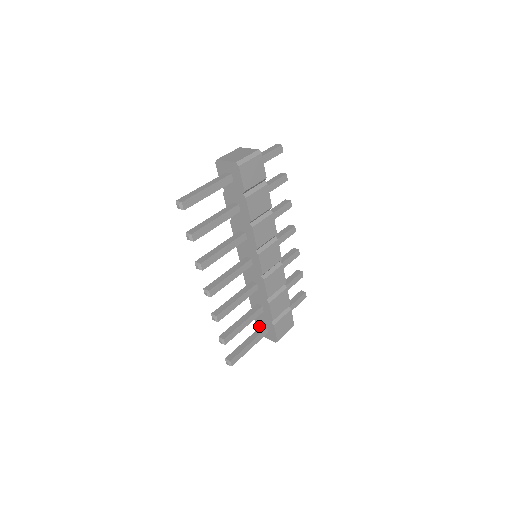
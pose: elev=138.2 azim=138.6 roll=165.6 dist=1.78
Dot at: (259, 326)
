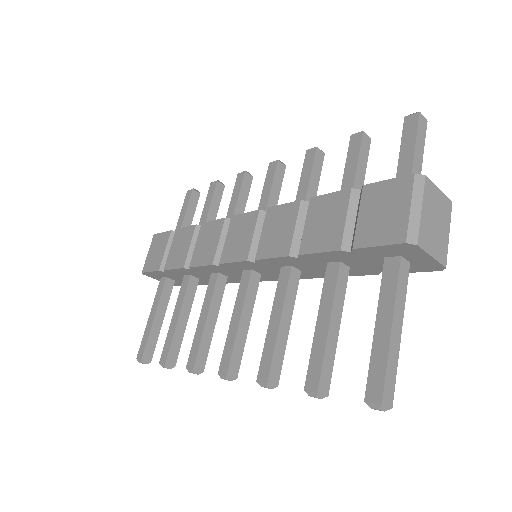
Dot at: (156, 275)
